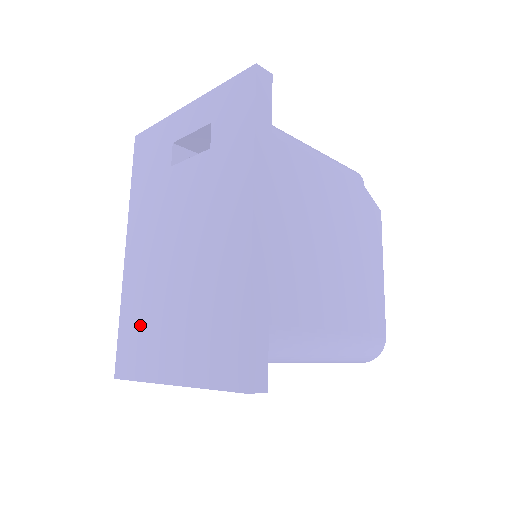
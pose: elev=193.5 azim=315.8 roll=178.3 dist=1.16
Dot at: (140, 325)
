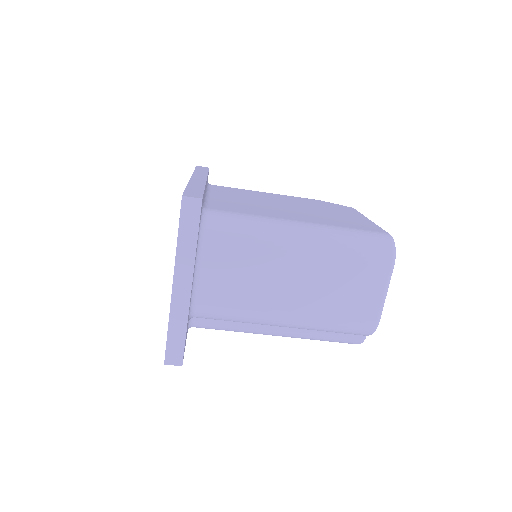
Dot at: occluded
